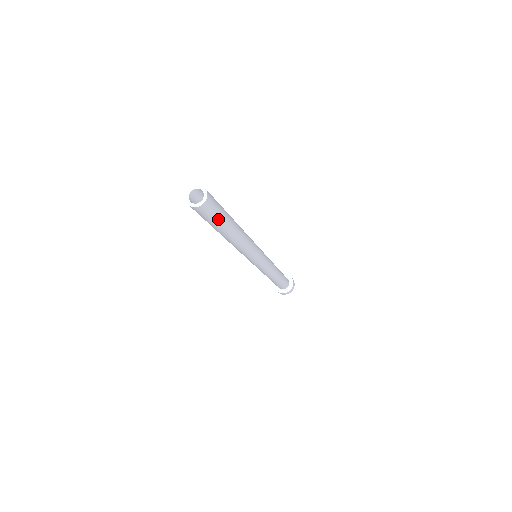
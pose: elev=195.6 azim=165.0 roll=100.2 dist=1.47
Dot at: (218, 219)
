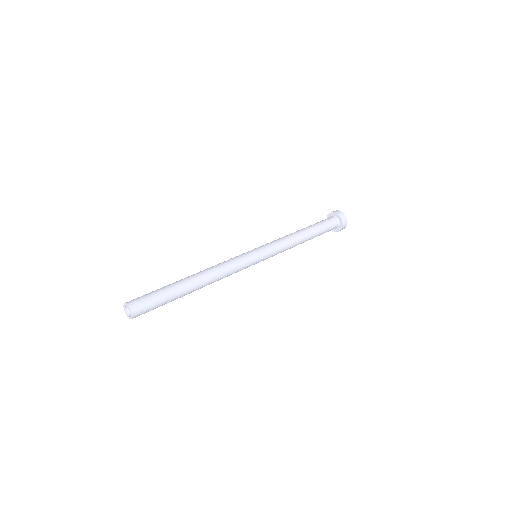
Dot at: (162, 304)
